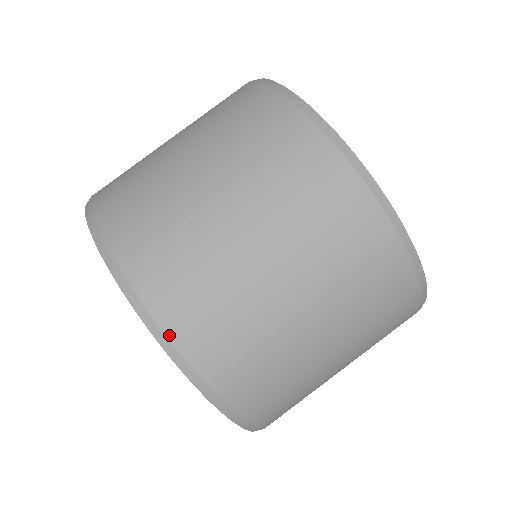
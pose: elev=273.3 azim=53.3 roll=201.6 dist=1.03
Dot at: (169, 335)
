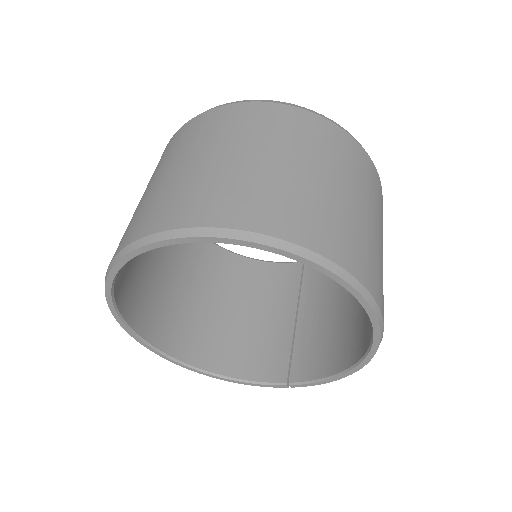
Dot at: (362, 282)
